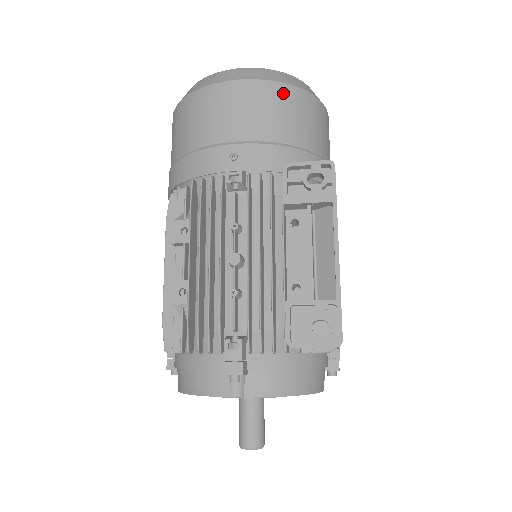
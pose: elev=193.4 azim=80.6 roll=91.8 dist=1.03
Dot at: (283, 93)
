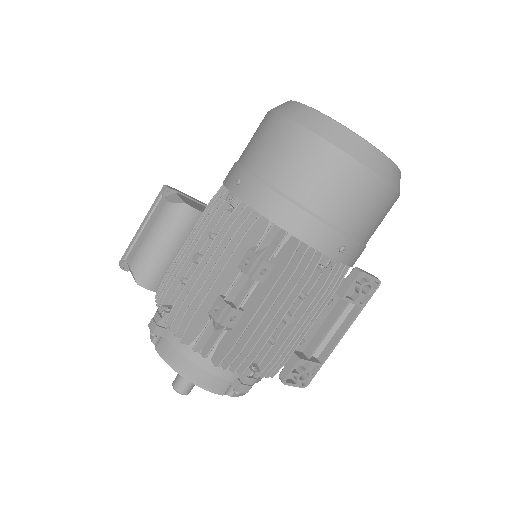
Dot at: (393, 204)
